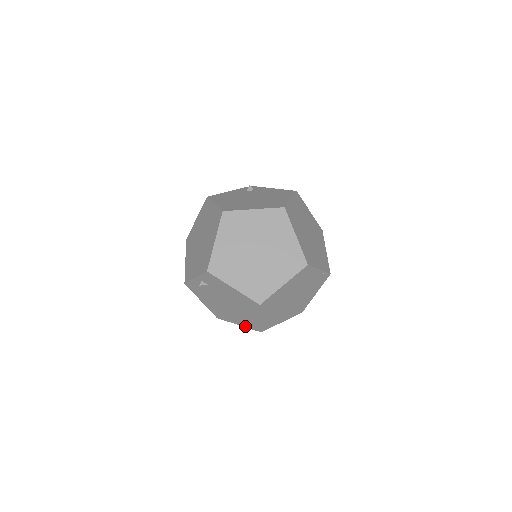
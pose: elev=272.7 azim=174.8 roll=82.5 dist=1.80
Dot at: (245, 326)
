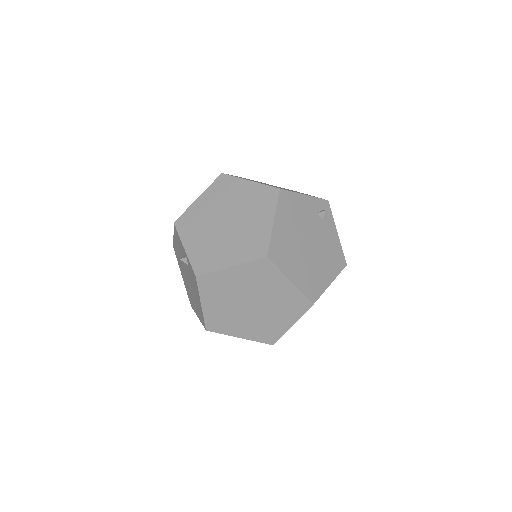
Dot at: occluded
